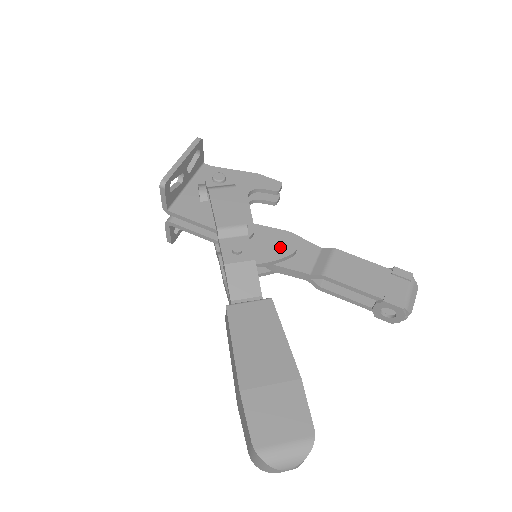
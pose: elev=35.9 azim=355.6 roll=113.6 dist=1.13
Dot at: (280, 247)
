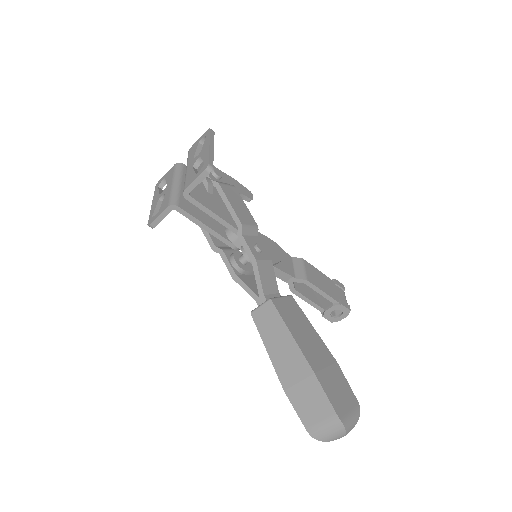
Dot at: (275, 251)
